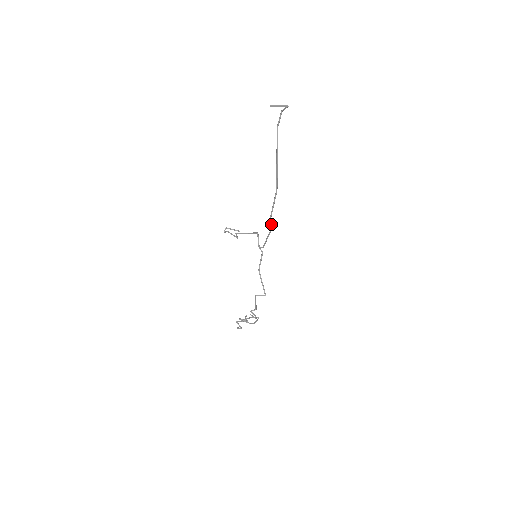
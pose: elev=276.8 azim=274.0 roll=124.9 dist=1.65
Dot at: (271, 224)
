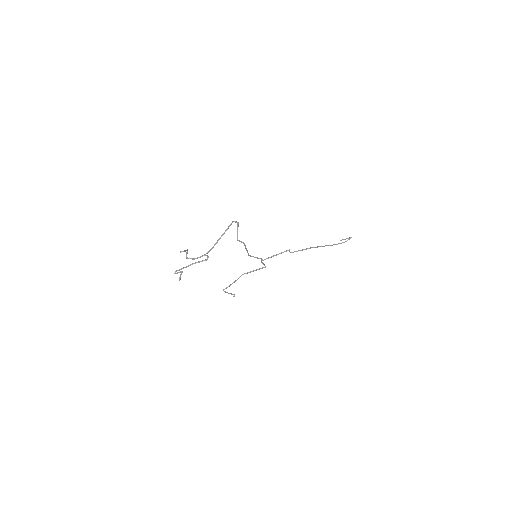
Dot at: occluded
